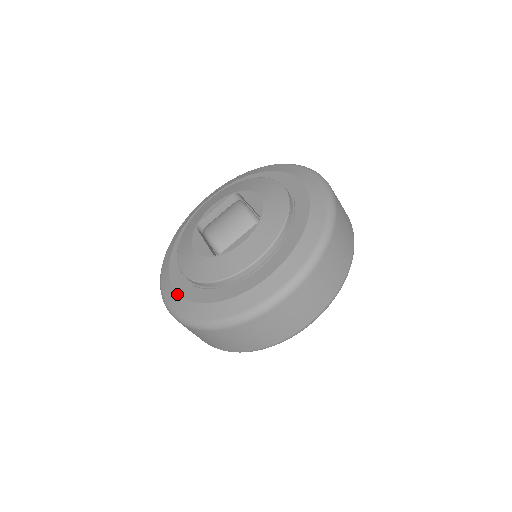
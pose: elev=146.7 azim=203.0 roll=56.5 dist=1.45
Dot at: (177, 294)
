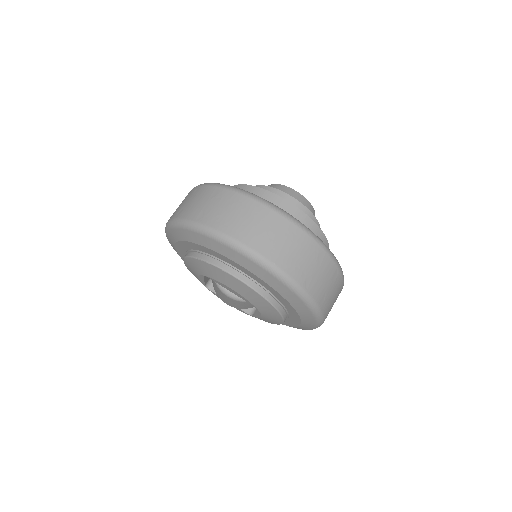
Dot at: occluded
